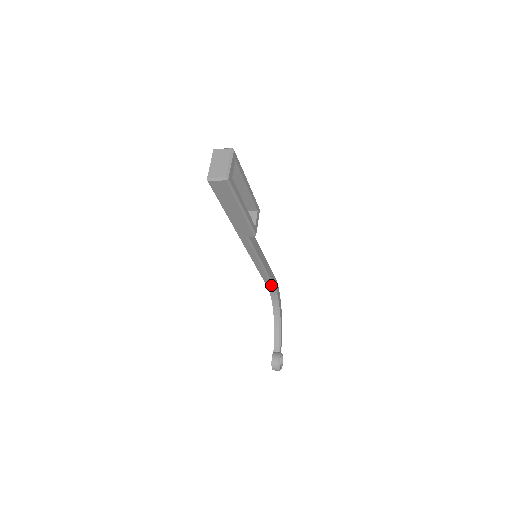
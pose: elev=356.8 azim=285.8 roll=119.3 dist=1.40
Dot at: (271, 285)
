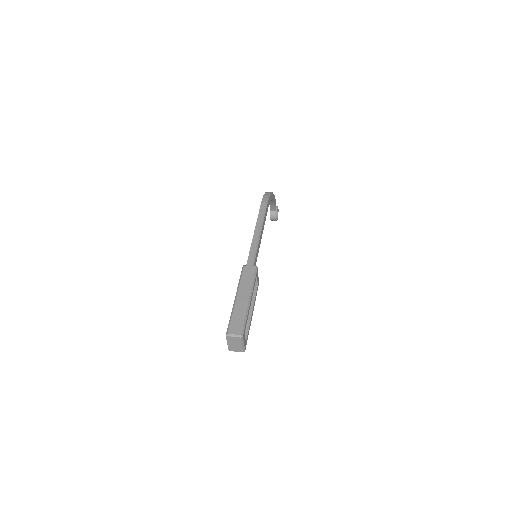
Dot at: occluded
